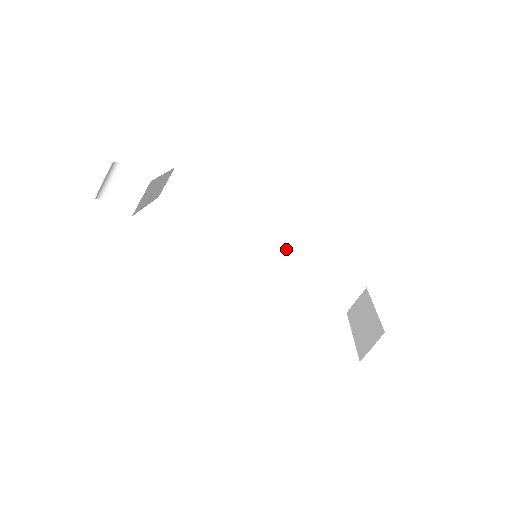
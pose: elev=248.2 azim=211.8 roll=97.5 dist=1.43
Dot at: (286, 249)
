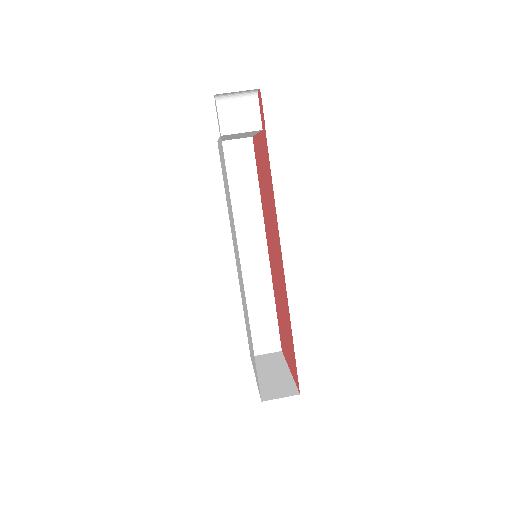
Dot at: (261, 271)
